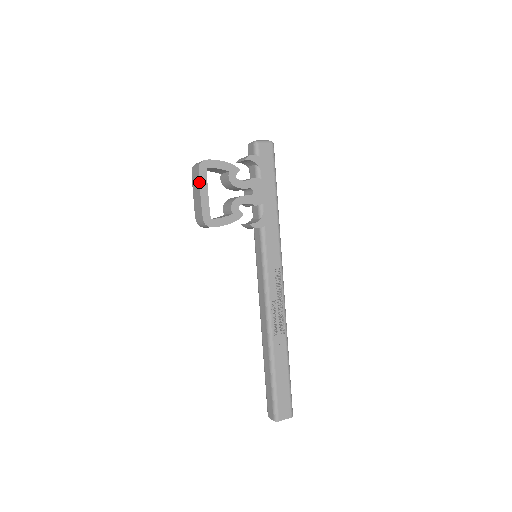
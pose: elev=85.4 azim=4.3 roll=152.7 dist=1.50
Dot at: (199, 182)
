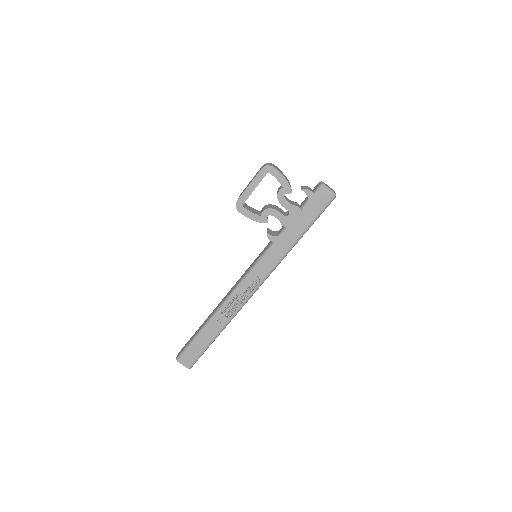
Dot at: (255, 177)
